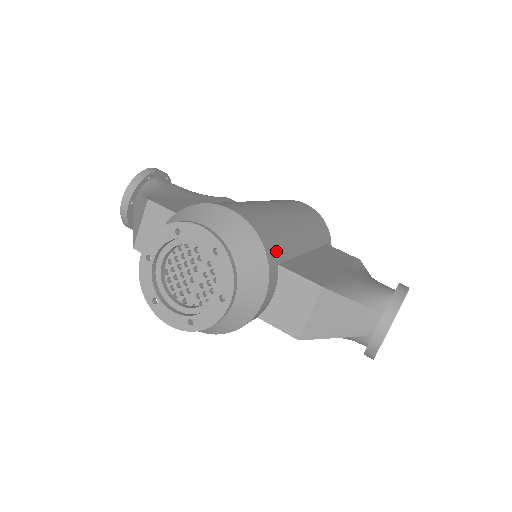
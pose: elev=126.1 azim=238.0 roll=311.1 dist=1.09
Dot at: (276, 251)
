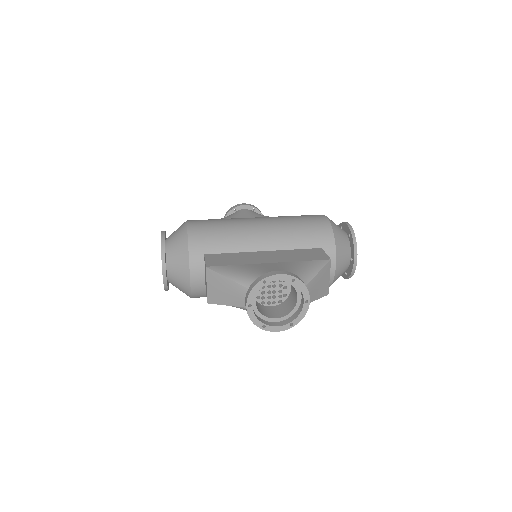
Dot at: (205, 246)
